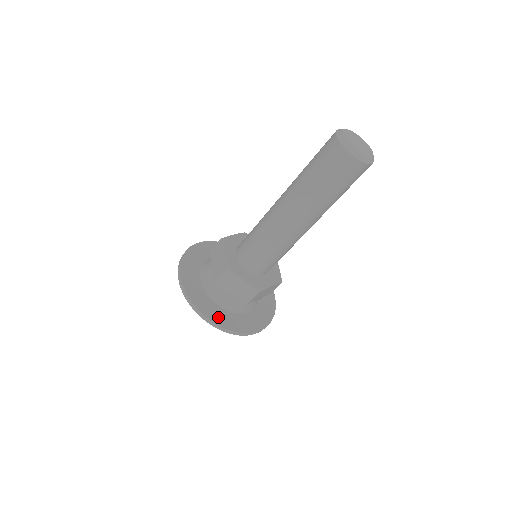
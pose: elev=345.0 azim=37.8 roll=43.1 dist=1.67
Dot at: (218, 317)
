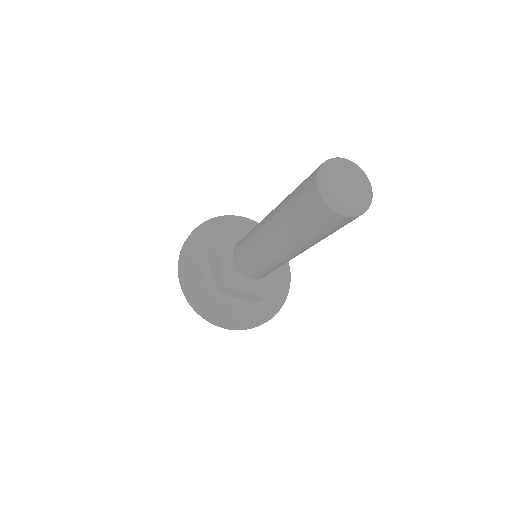
Dot at: (229, 319)
